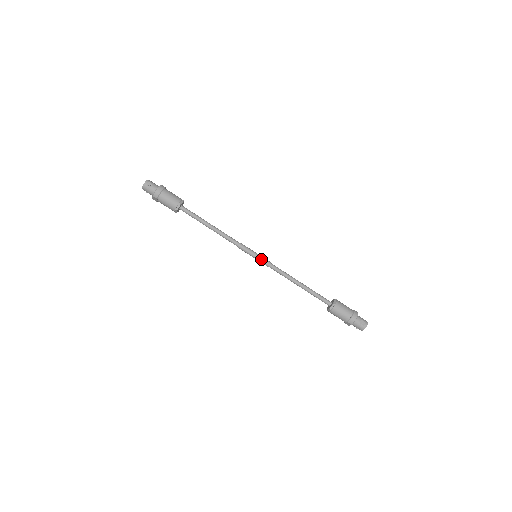
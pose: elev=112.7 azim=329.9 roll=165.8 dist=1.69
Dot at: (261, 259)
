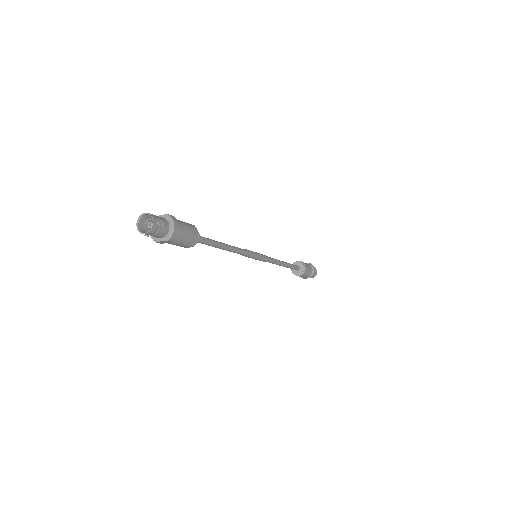
Dot at: (262, 257)
